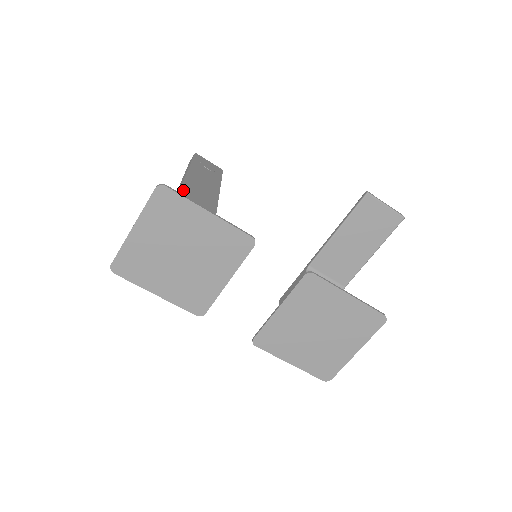
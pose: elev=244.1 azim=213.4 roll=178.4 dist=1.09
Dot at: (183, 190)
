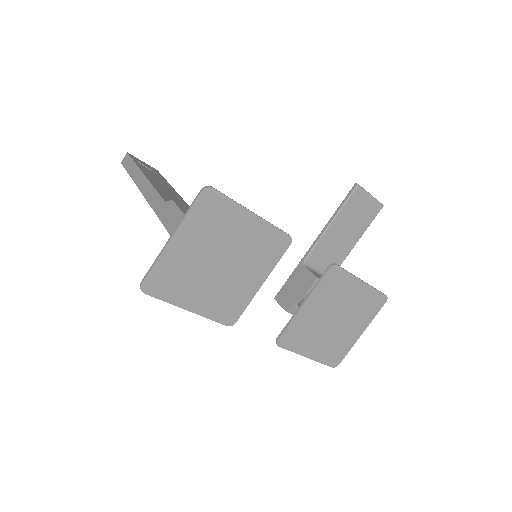
Dot at: (160, 193)
